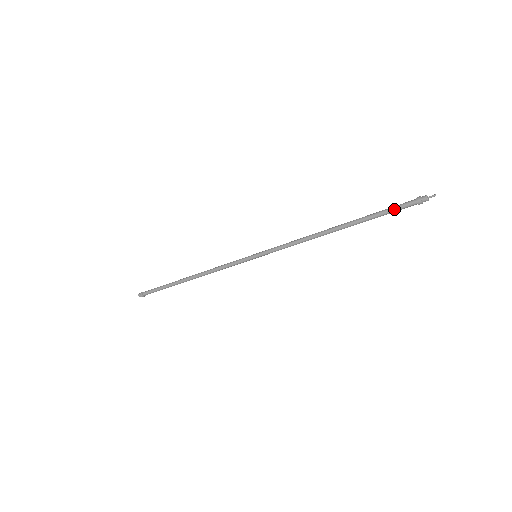
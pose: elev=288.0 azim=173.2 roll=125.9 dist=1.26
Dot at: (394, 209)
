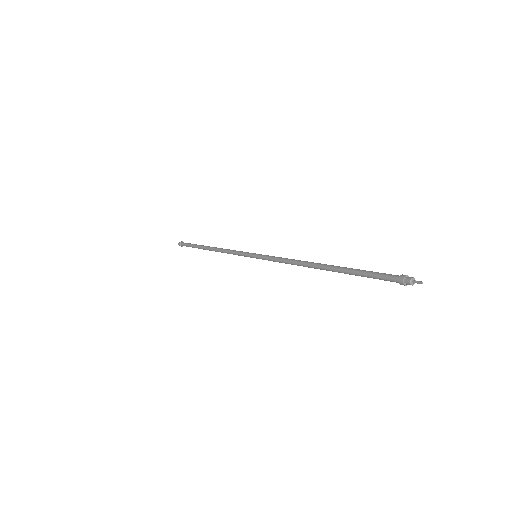
Dot at: (376, 273)
